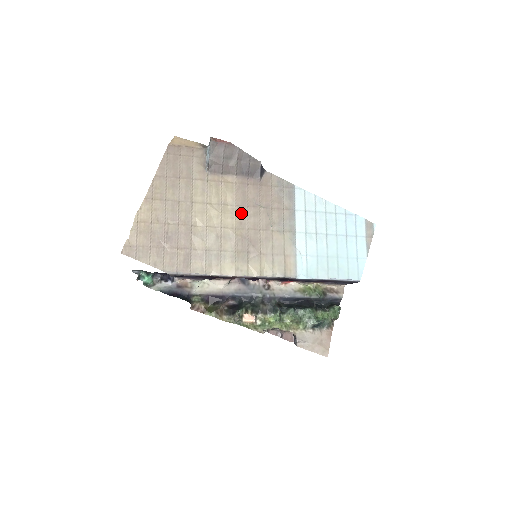
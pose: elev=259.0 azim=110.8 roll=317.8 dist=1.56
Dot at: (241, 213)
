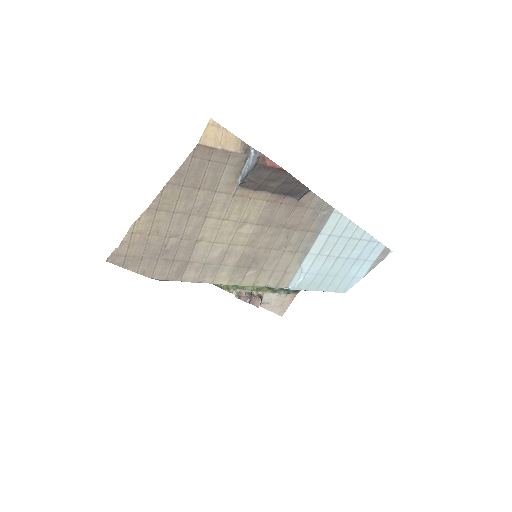
Dot at: (259, 232)
